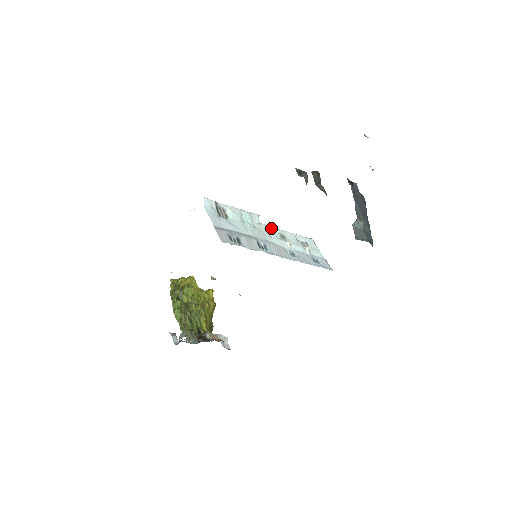
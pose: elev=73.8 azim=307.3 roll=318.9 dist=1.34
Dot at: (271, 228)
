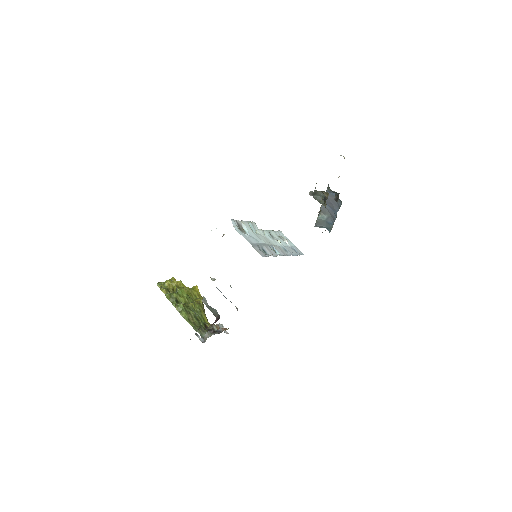
Dot at: (264, 231)
